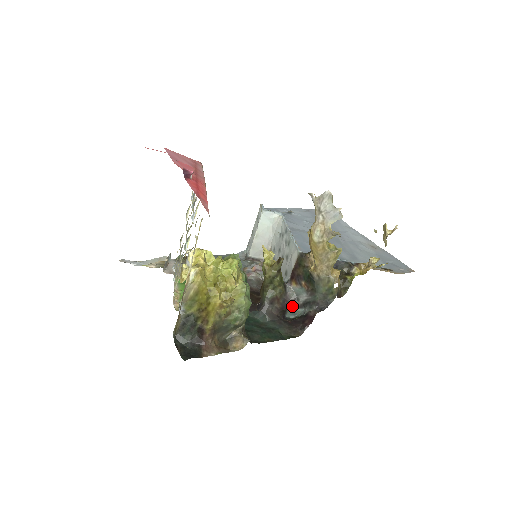
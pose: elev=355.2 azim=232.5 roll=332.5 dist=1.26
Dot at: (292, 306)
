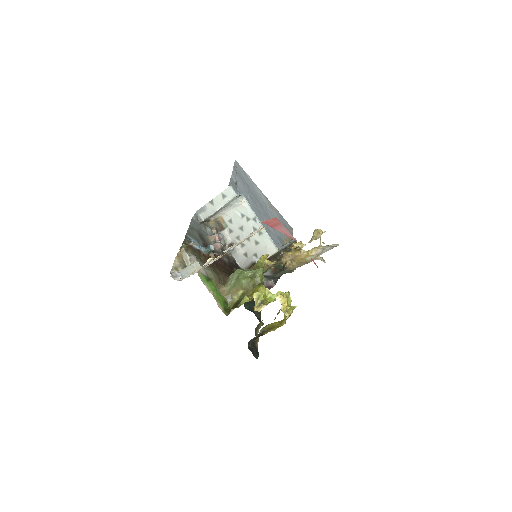
Dot at: occluded
